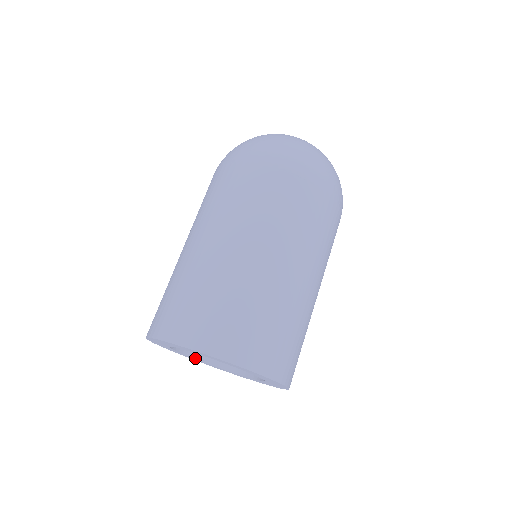
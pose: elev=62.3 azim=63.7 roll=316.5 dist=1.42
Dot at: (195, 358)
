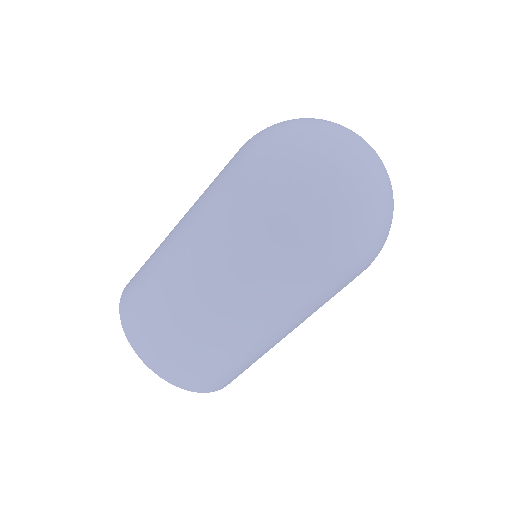
Dot at: occluded
